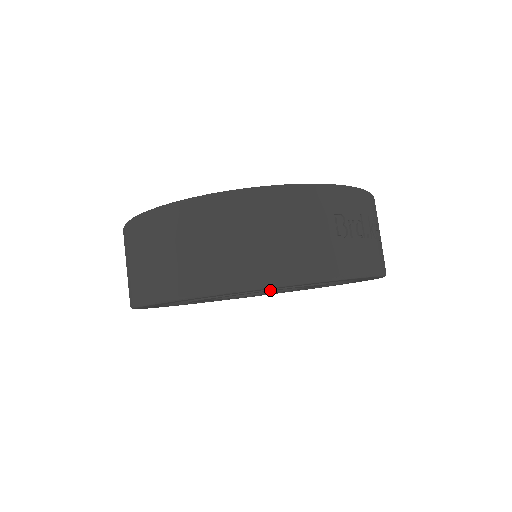
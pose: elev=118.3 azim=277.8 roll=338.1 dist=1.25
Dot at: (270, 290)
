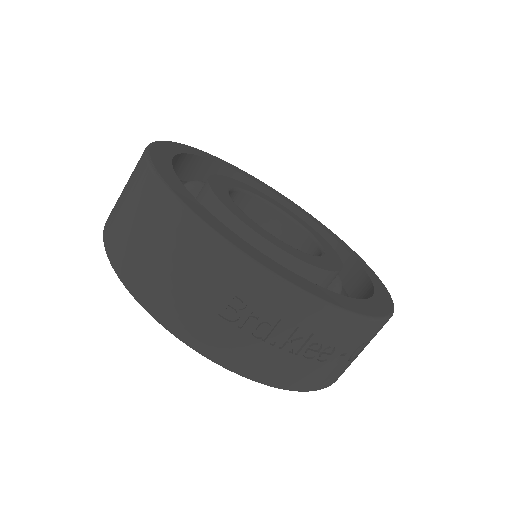
Dot at: occluded
